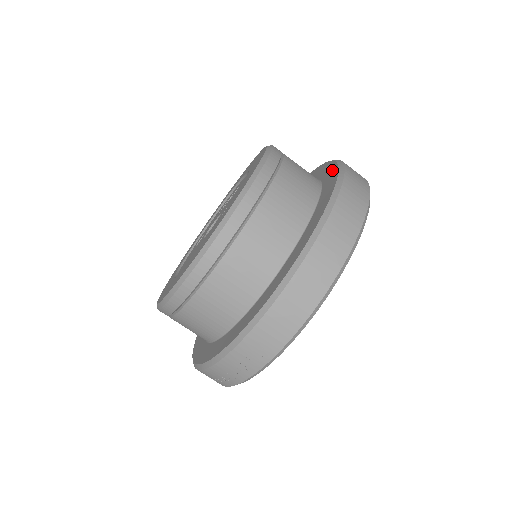
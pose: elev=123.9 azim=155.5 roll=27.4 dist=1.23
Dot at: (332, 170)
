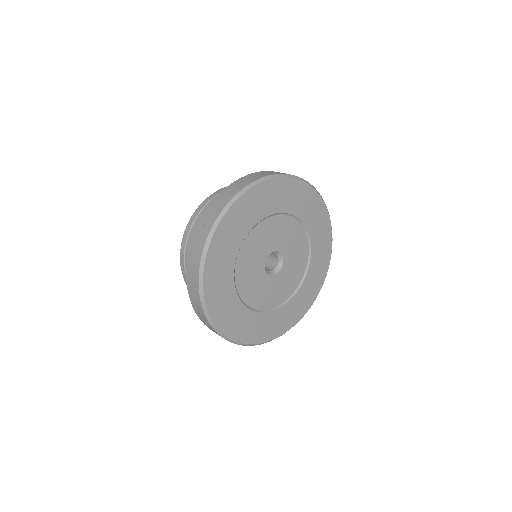
Dot at: occluded
